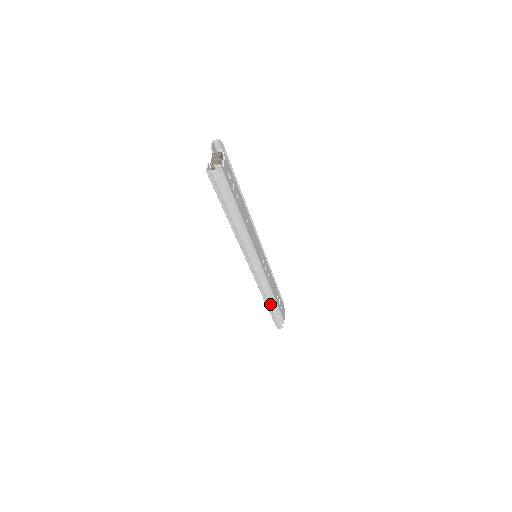
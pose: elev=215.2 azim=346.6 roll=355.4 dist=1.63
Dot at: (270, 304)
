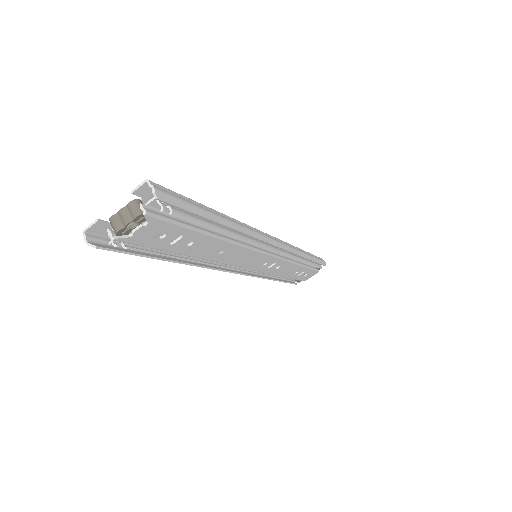
Dot at: (272, 278)
